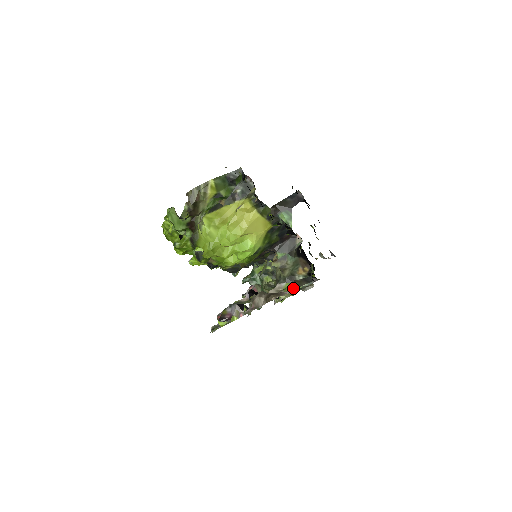
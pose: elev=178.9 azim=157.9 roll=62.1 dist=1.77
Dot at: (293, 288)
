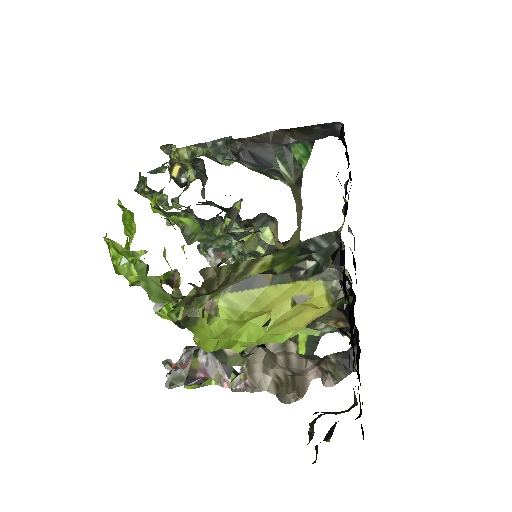
Dot at: (326, 384)
